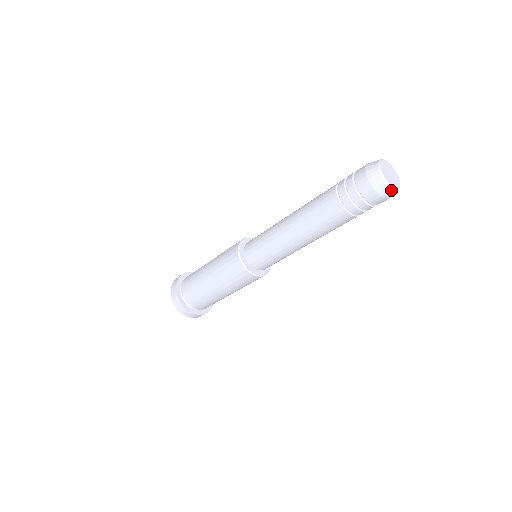
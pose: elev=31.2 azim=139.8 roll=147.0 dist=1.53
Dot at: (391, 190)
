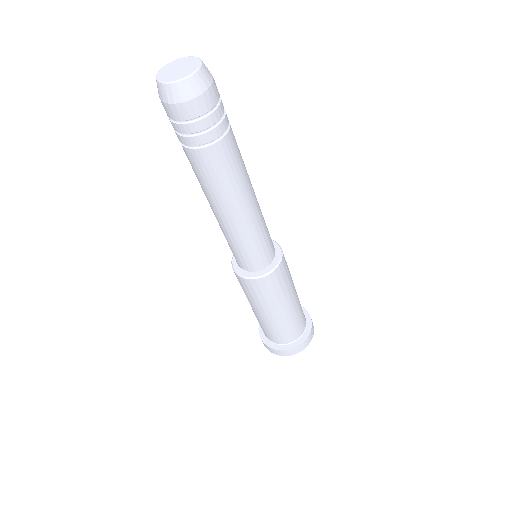
Dot at: (169, 88)
